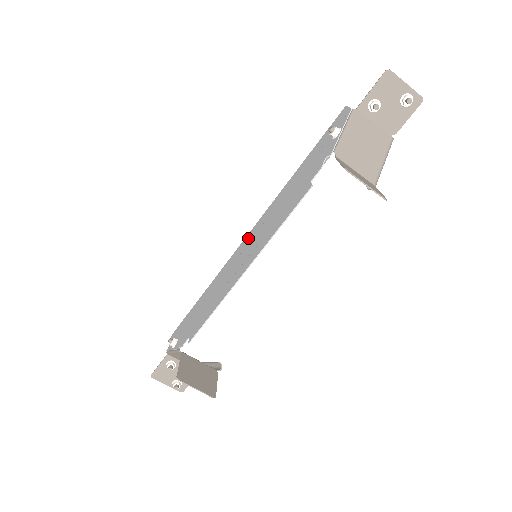
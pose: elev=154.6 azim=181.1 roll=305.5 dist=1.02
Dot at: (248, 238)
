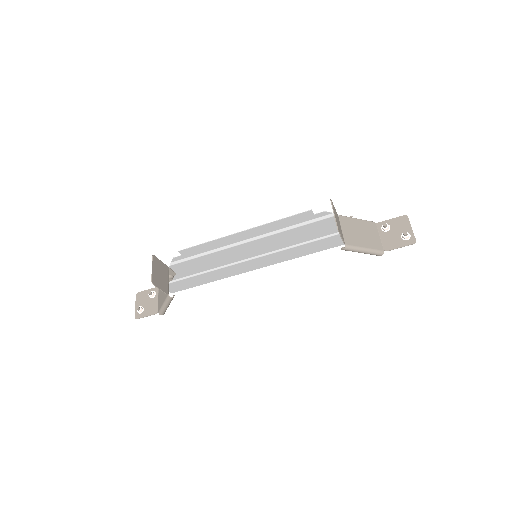
Dot at: (264, 262)
